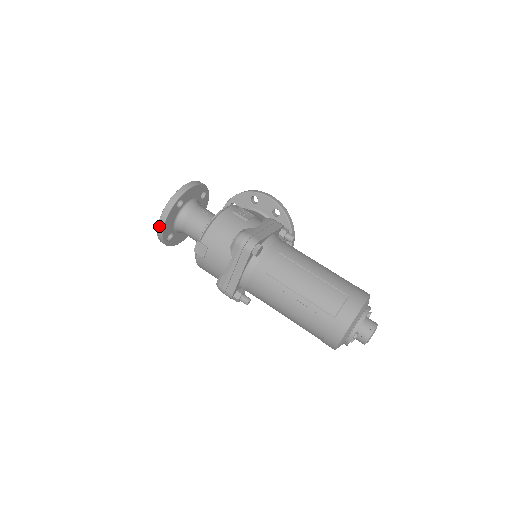
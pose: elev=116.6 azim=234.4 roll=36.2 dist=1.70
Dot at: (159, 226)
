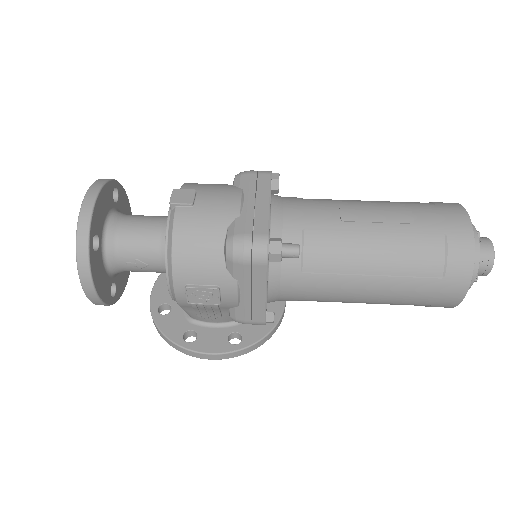
Dot at: (87, 198)
